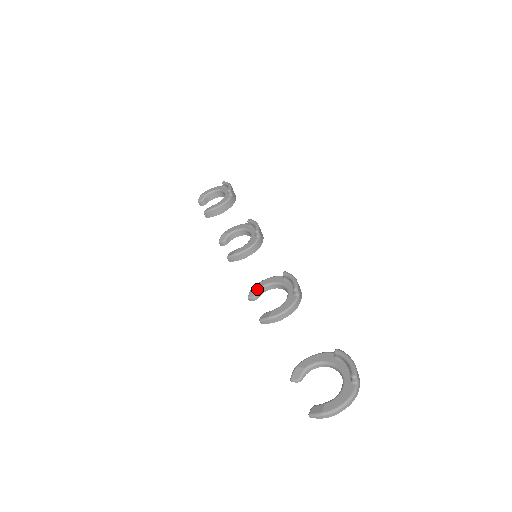
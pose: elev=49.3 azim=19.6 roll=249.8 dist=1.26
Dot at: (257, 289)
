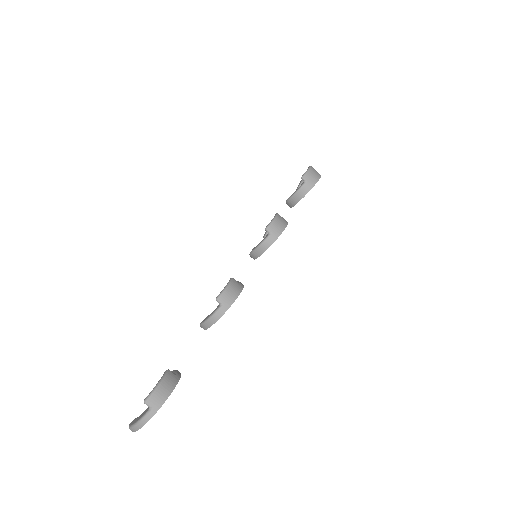
Dot at: occluded
